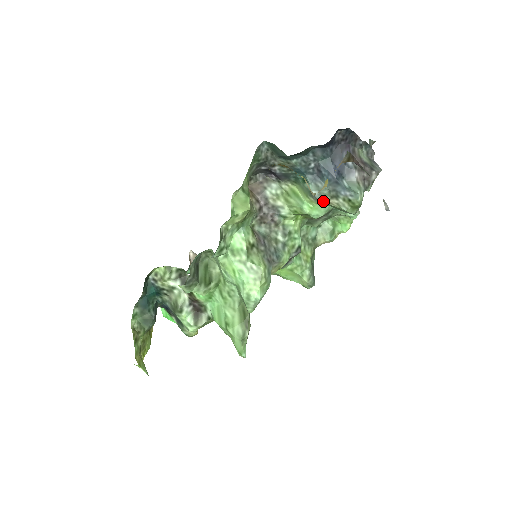
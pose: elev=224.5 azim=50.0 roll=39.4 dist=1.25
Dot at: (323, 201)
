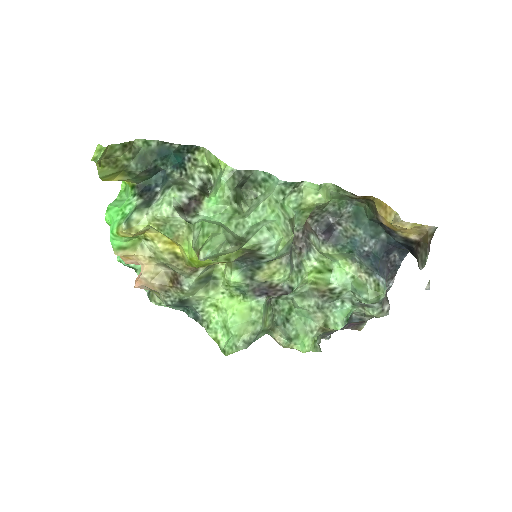
Dot at: (357, 269)
